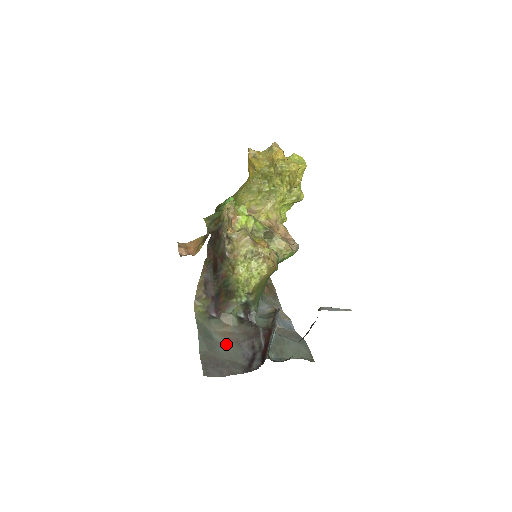
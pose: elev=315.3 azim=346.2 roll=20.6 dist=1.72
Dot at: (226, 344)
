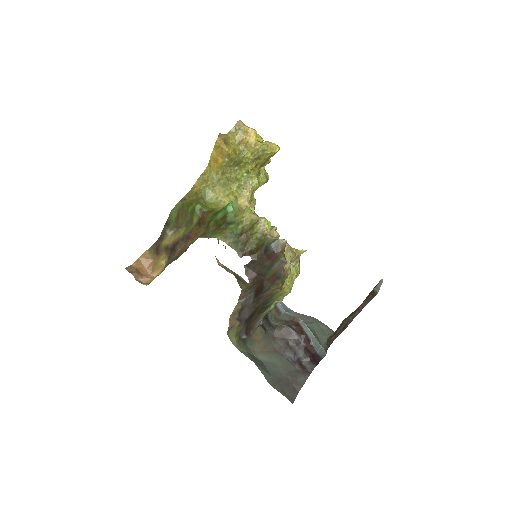
Dot at: (272, 359)
